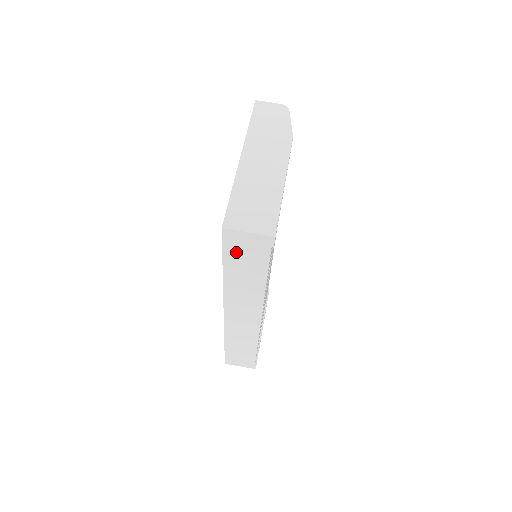
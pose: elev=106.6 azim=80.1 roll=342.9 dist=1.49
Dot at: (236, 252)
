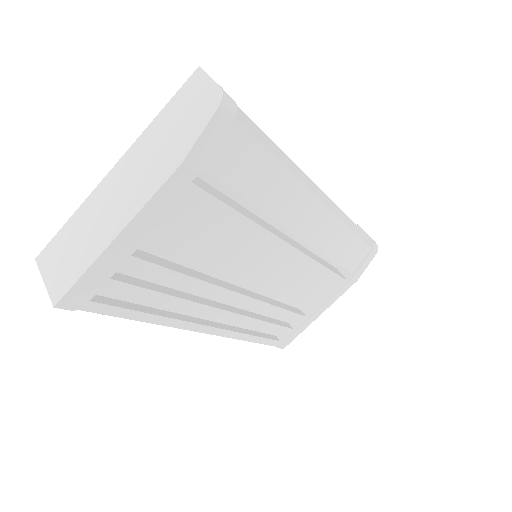
Dot at: occluded
